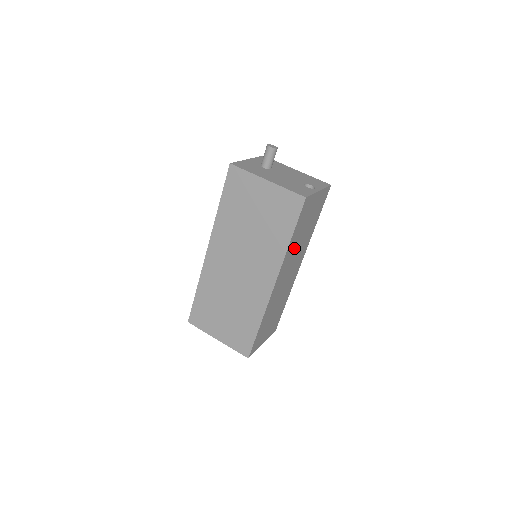
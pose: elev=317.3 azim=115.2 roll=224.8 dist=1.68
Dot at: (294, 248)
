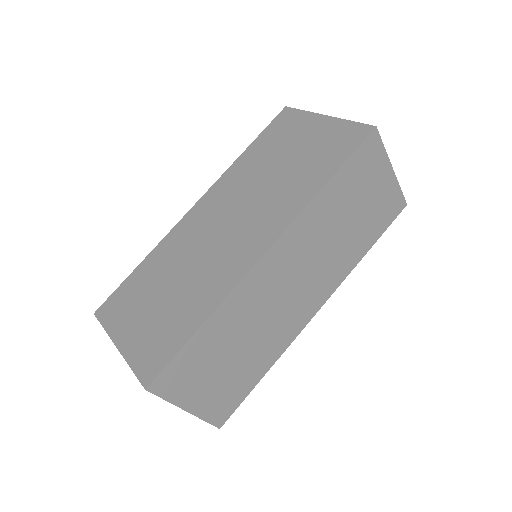
Dot at: (324, 226)
